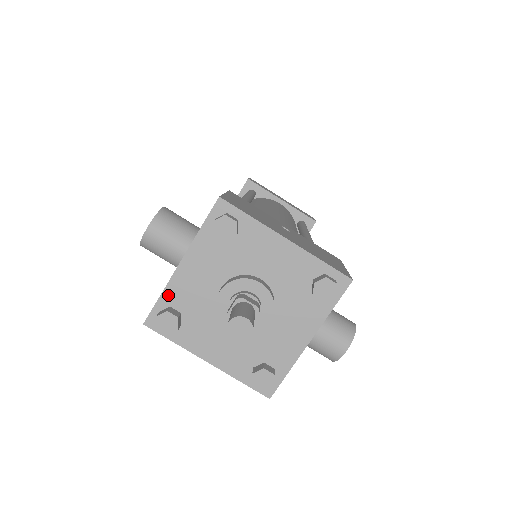
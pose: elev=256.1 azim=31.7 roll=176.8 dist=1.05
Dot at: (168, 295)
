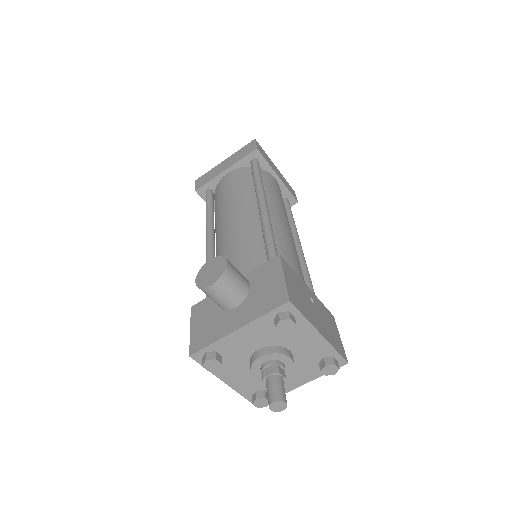
Dot at: (218, 345)
